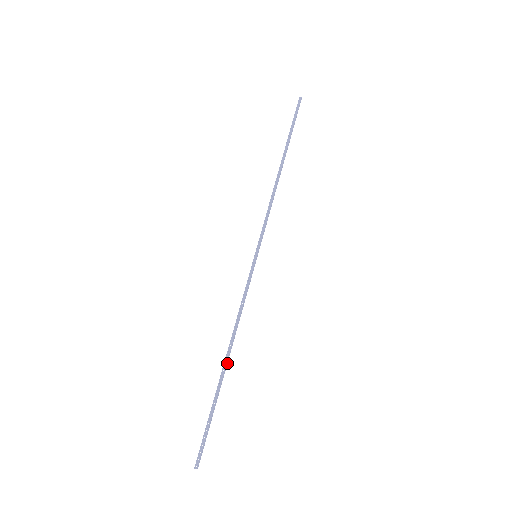
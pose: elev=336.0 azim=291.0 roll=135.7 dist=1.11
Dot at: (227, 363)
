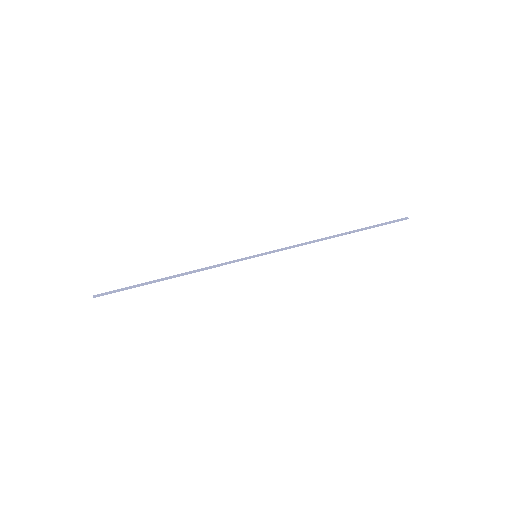
Dot at: occluded
